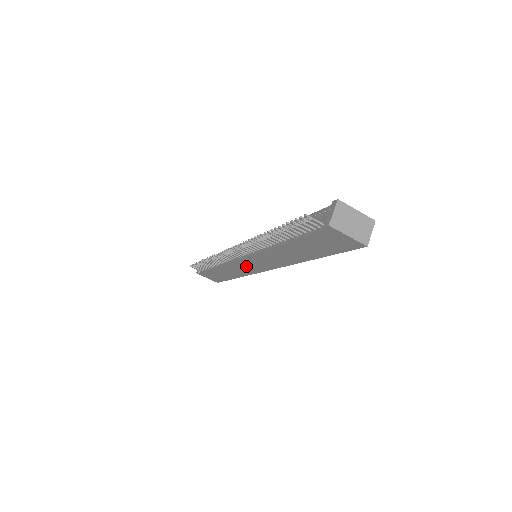
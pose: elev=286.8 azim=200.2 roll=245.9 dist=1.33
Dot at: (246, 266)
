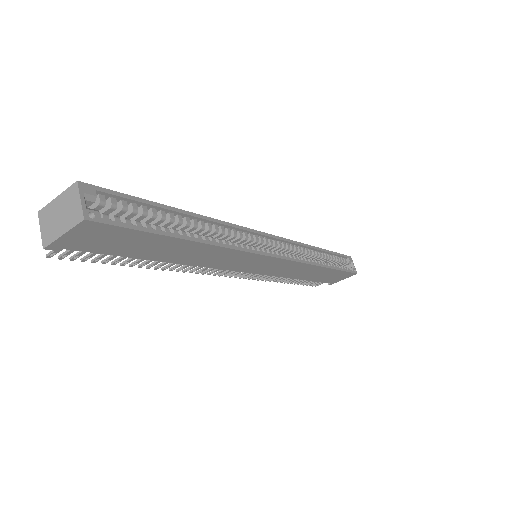
Dot at: (273, 268)
